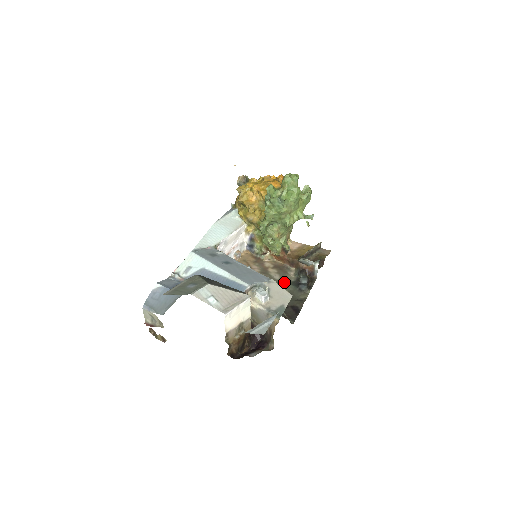
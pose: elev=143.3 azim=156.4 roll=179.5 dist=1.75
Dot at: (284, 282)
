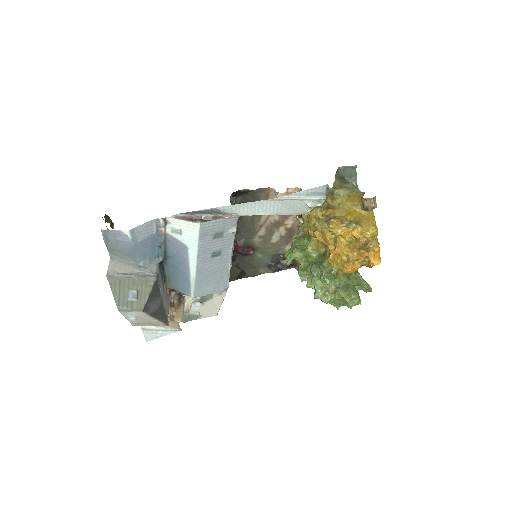
Dot at: (271, 250)
